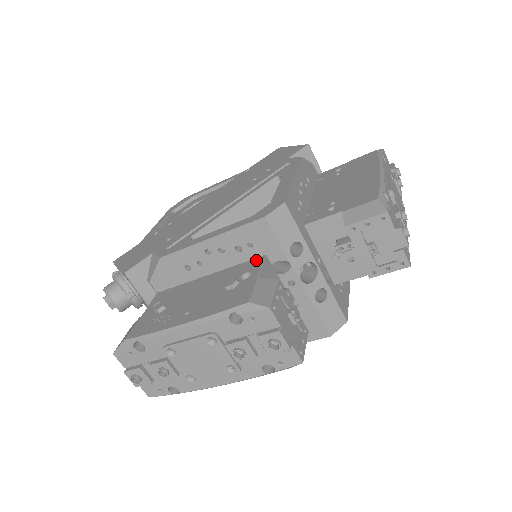
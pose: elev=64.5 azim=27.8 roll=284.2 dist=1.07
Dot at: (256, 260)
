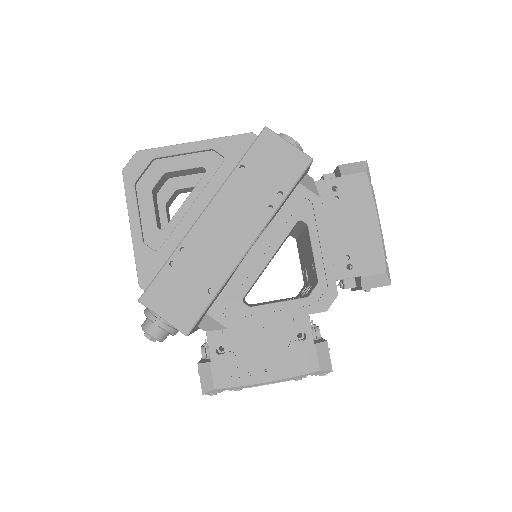
Dot at: (302, 318)
